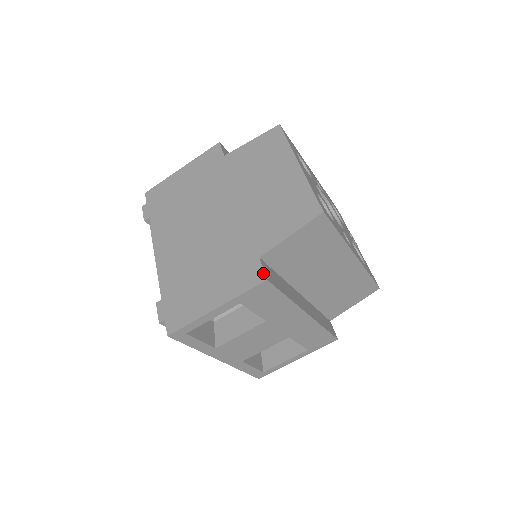
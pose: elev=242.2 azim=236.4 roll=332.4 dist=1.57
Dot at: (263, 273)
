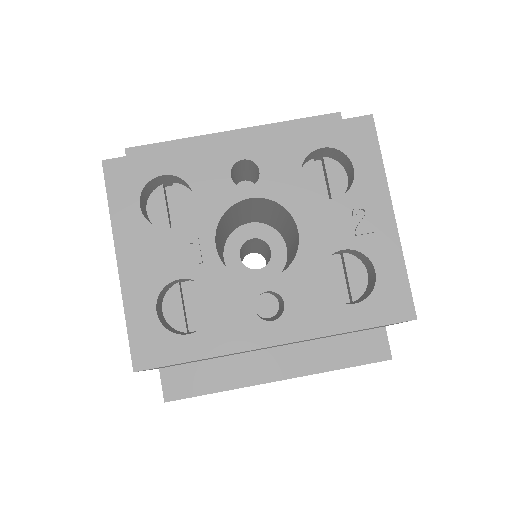
Dot at: occluded
